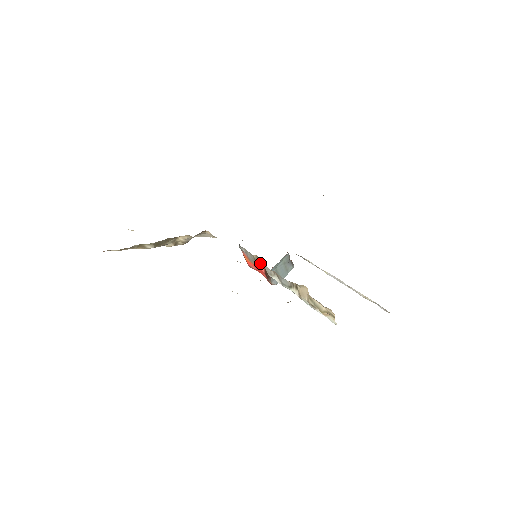
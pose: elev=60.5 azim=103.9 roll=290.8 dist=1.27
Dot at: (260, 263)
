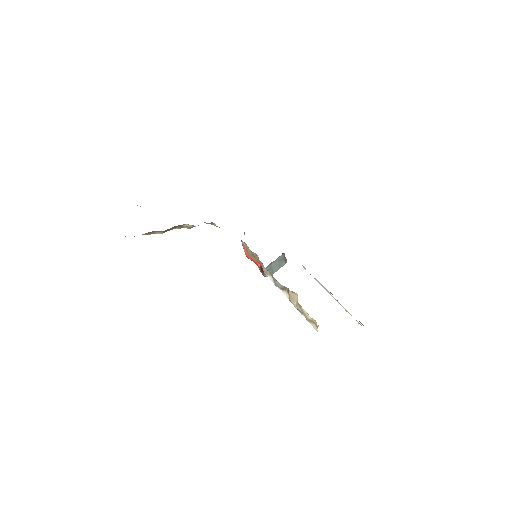
Dot at: (258, 260)
